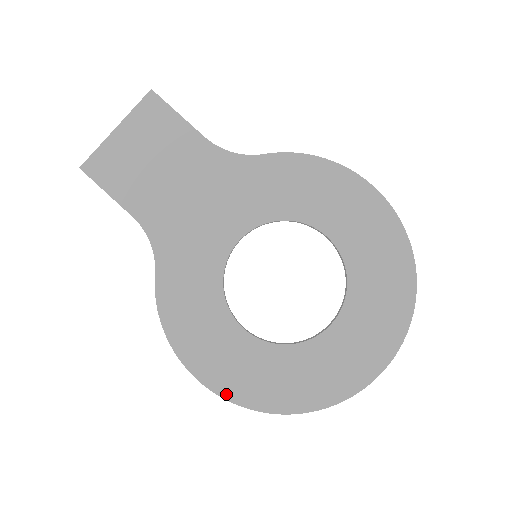
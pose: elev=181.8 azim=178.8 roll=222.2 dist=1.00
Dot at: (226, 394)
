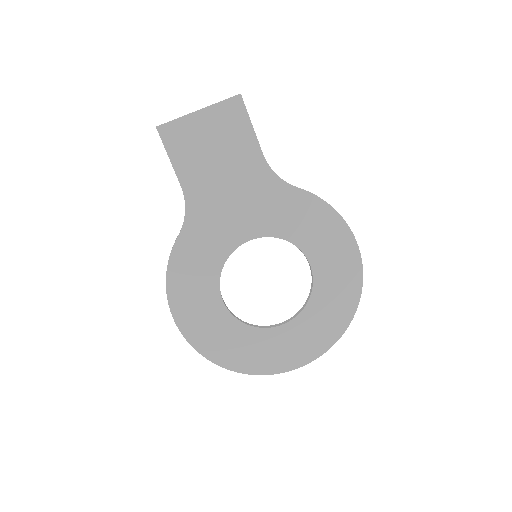
Dot at: (190, 339)
